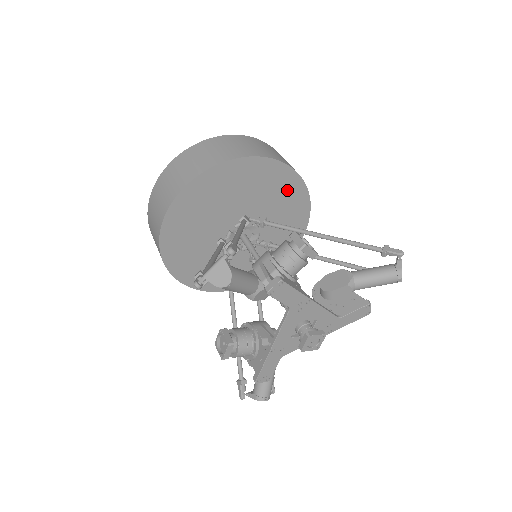
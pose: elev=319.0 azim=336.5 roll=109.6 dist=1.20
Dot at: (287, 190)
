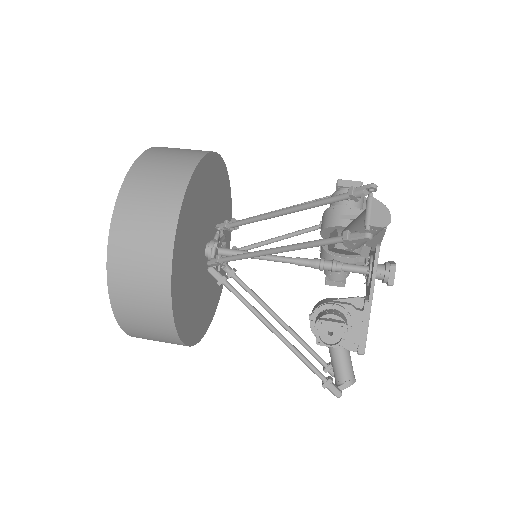
Dot at: (223, 190)
